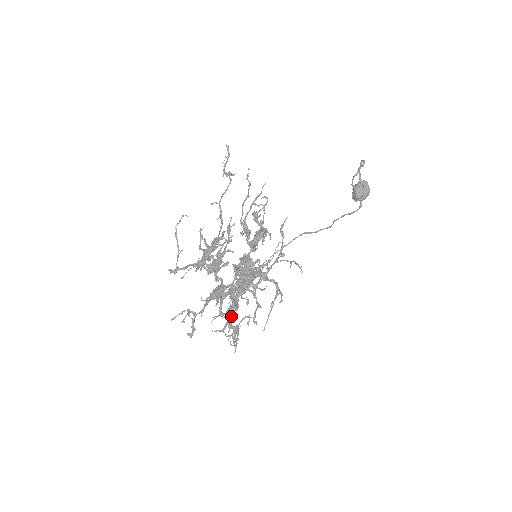
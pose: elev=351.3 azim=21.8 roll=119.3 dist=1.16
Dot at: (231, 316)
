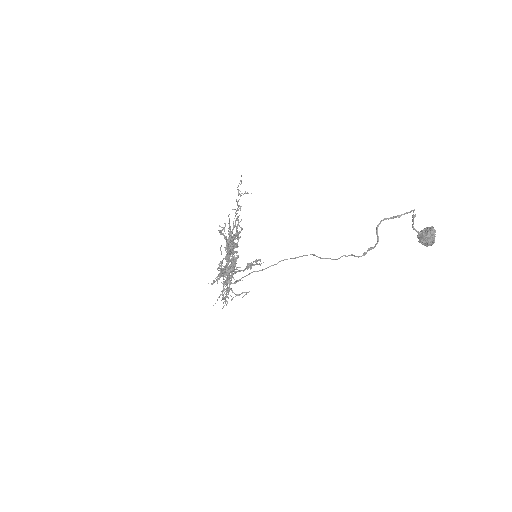
Dot at: (229, 286)
